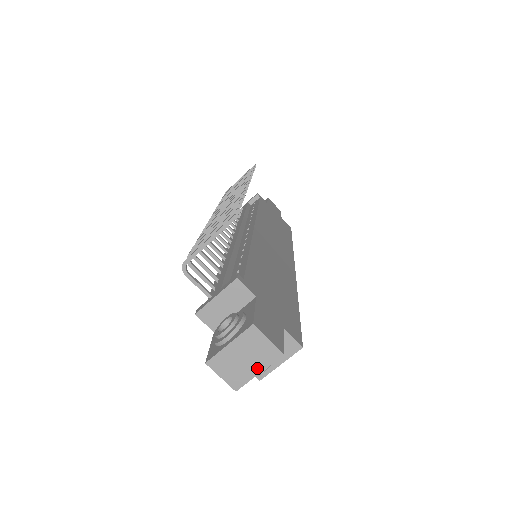
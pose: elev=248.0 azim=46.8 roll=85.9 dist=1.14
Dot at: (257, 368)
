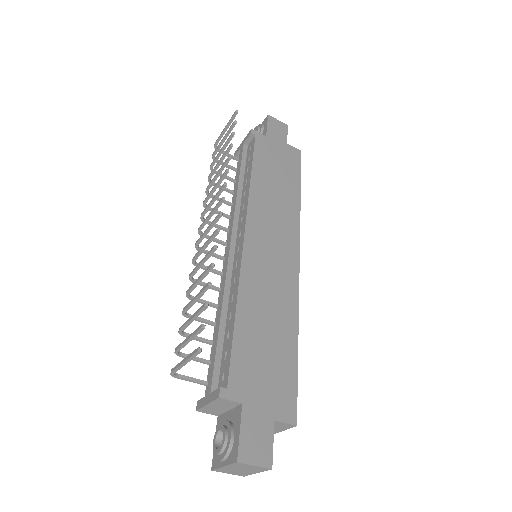
Dot at: (254, 472)
